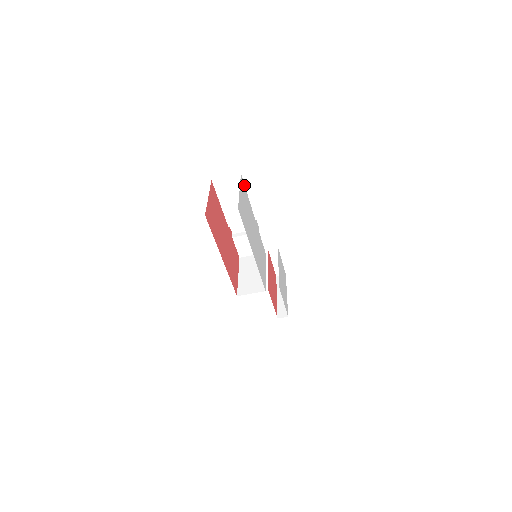
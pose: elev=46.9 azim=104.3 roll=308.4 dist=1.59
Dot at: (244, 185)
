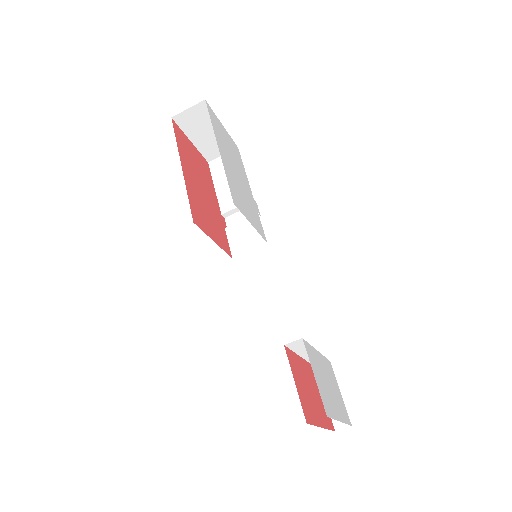
Dot at: occluded
